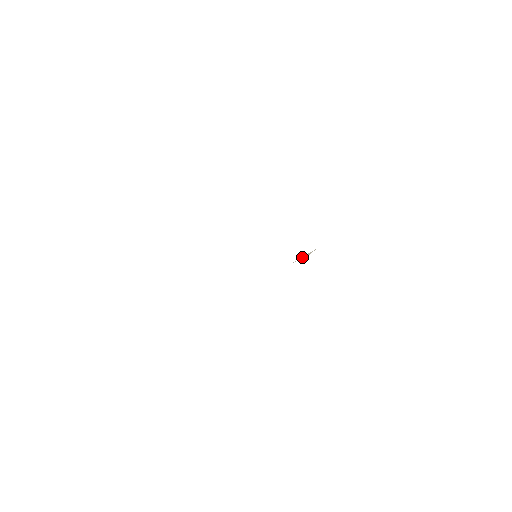
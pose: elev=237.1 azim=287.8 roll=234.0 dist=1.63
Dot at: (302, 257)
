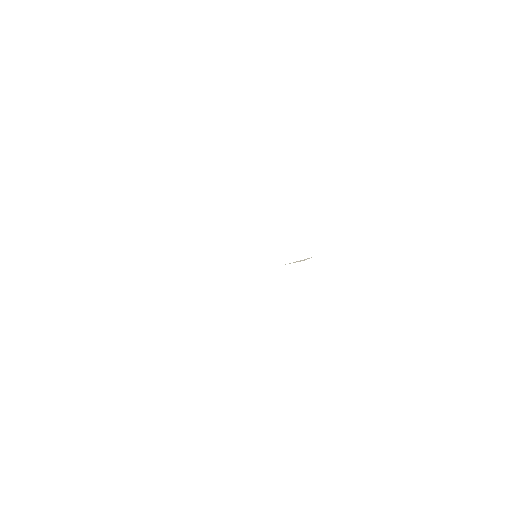
Dot at: (297, 261)
